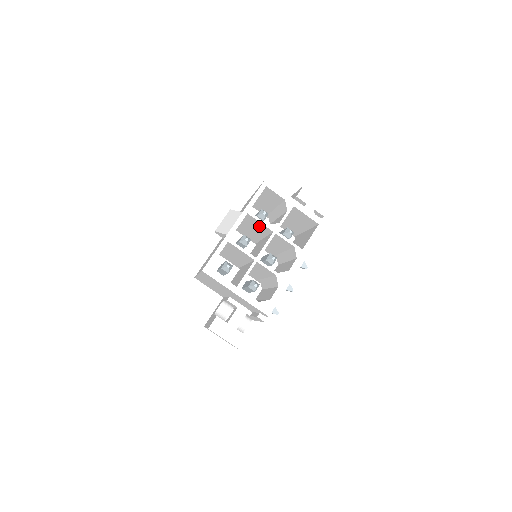
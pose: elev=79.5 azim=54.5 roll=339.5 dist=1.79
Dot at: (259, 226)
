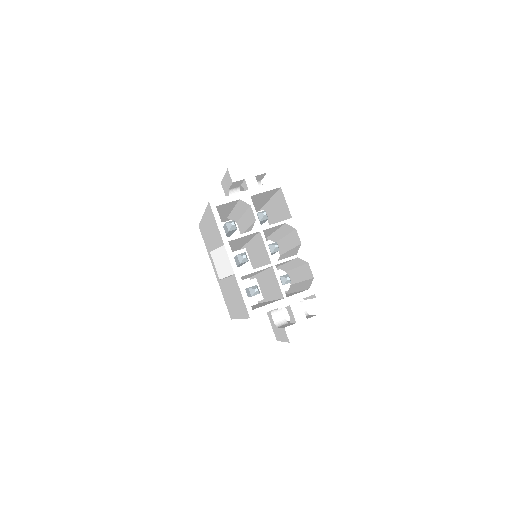
Dot at: (243, 238)
